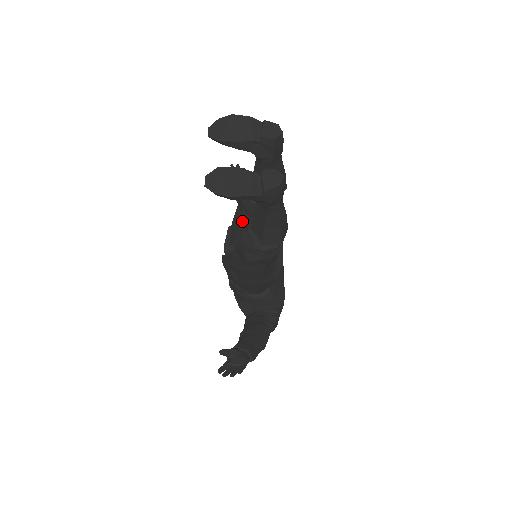
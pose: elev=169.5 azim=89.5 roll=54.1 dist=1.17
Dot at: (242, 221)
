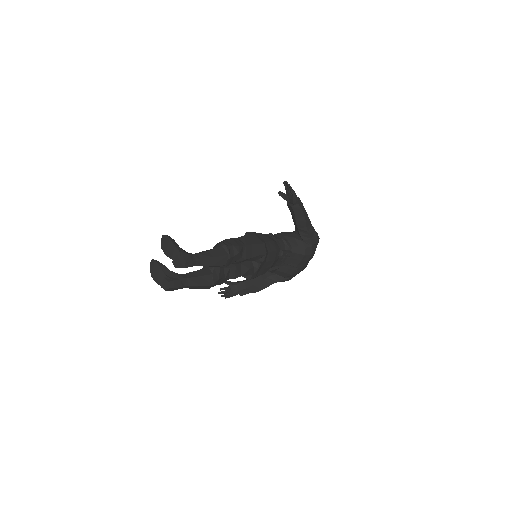
Dot at: occluded
